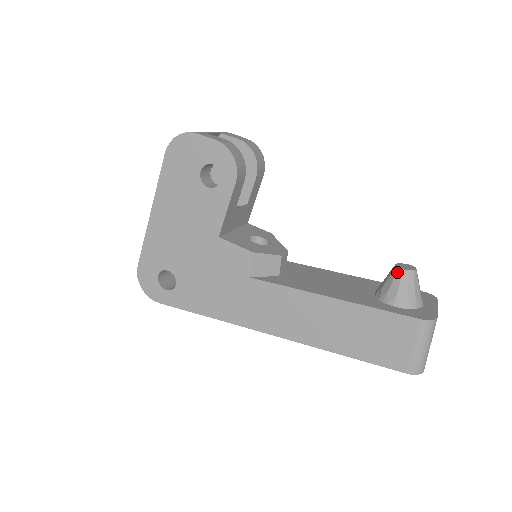
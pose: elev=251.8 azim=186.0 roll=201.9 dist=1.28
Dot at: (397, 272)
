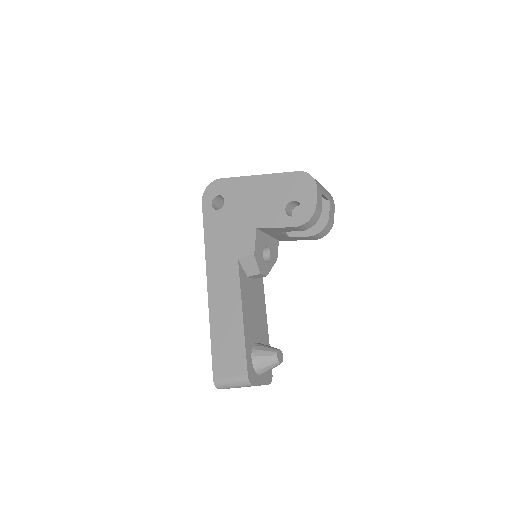
Dot at: (274, 352)
